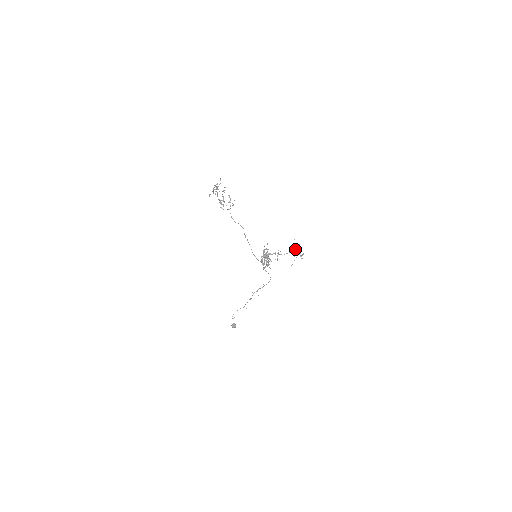
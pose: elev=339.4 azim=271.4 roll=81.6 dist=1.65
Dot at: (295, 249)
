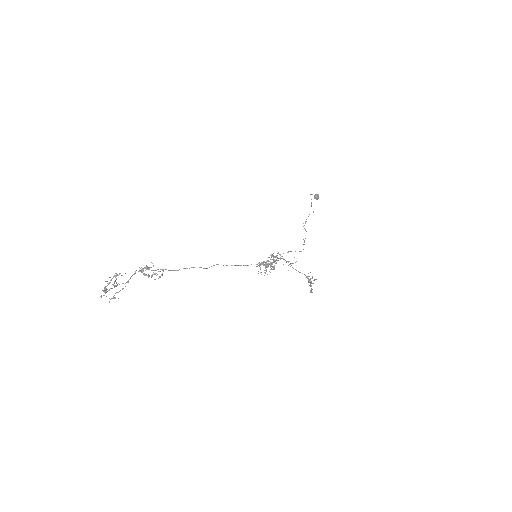
Dot at: occluded
